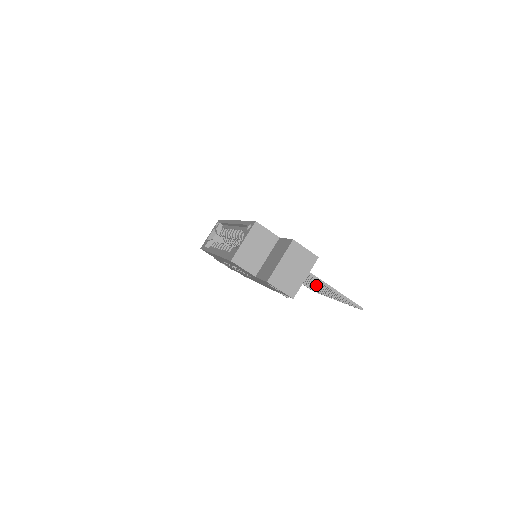
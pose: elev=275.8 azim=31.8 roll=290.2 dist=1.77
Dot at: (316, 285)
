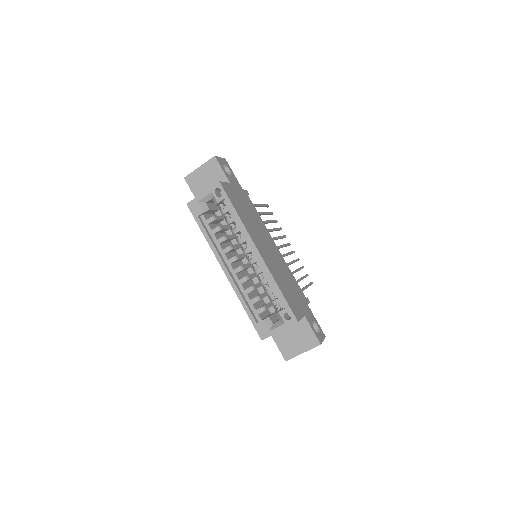
Dot at: occluded
